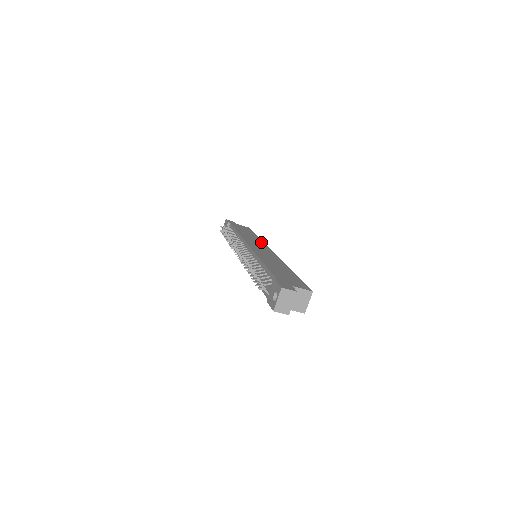
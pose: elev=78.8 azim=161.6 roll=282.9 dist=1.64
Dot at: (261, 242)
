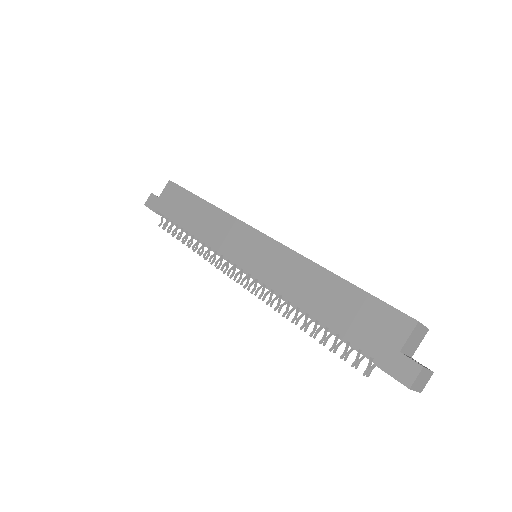
Dot at: (226, 220)
